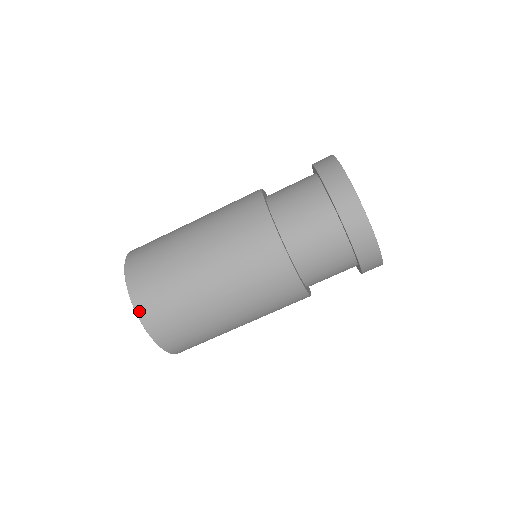
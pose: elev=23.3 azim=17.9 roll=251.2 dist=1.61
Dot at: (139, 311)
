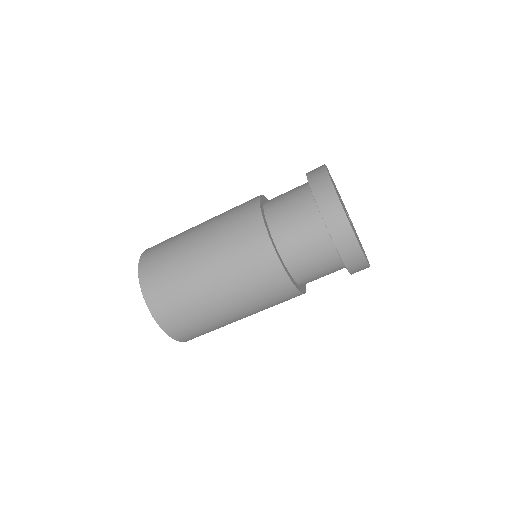
Dot at: (159, 321)
